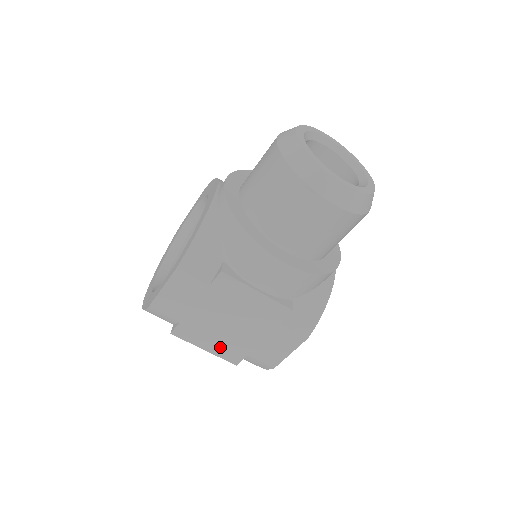
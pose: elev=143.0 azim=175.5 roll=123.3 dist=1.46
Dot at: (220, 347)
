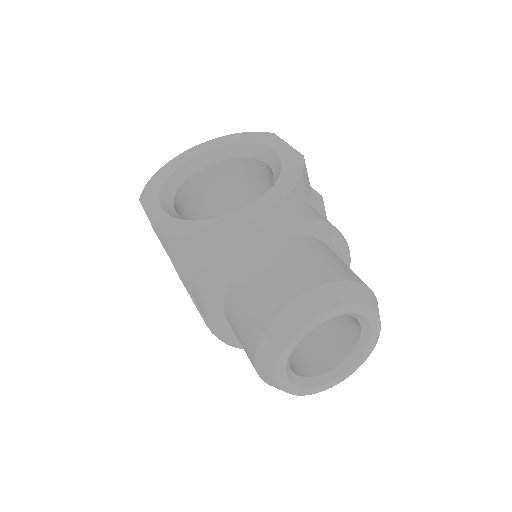
Dot at: occluded
